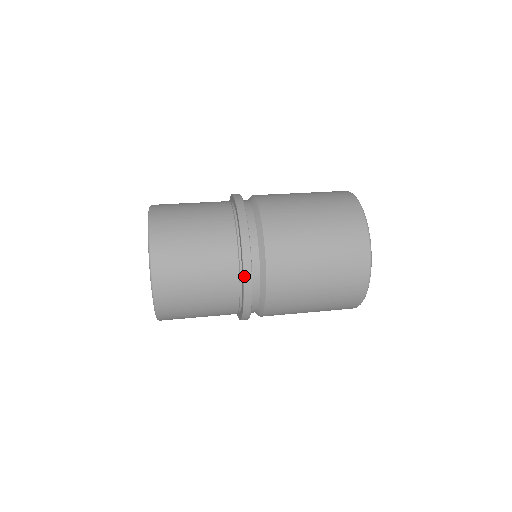
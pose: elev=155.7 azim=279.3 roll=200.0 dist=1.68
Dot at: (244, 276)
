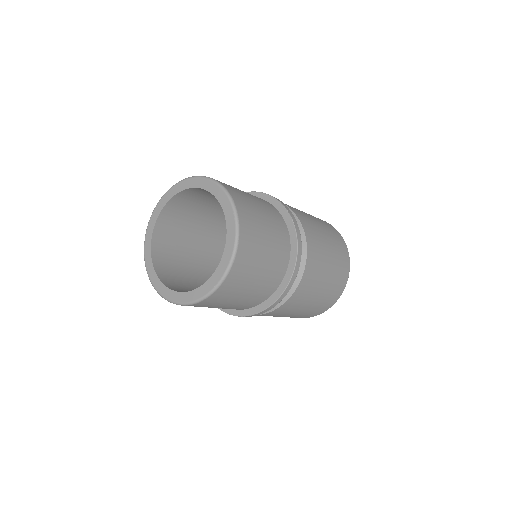
Dot at: (293, 221)
